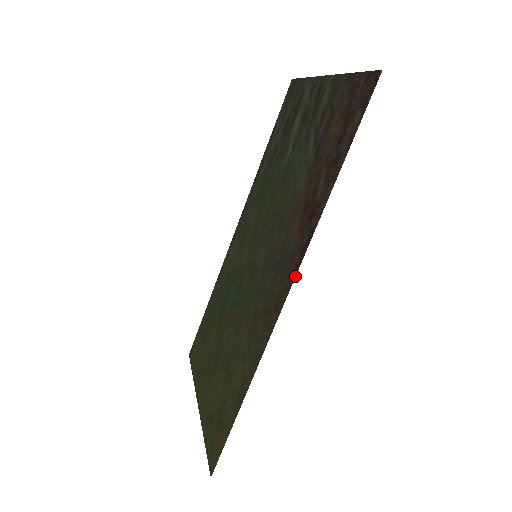
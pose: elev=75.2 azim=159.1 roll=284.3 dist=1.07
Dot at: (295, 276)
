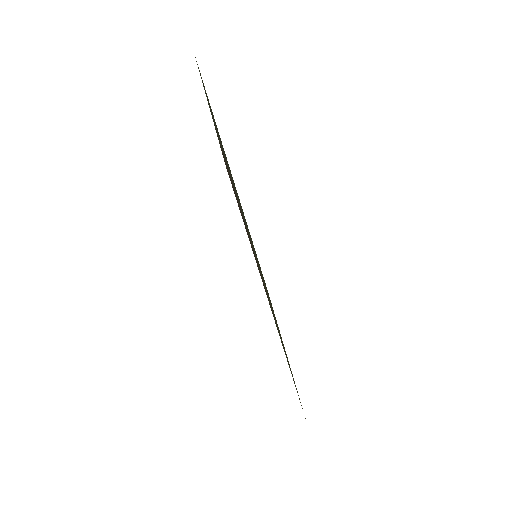
Dot at: occluded
